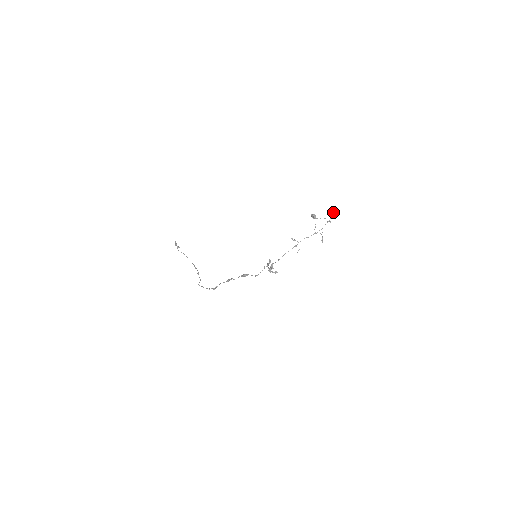
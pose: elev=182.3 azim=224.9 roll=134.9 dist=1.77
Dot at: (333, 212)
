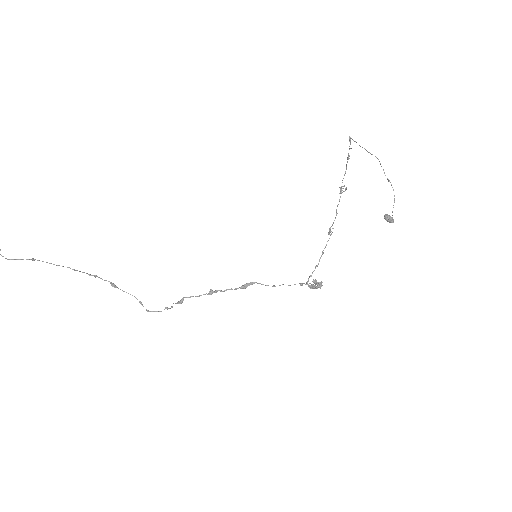
Dot at: occluded
